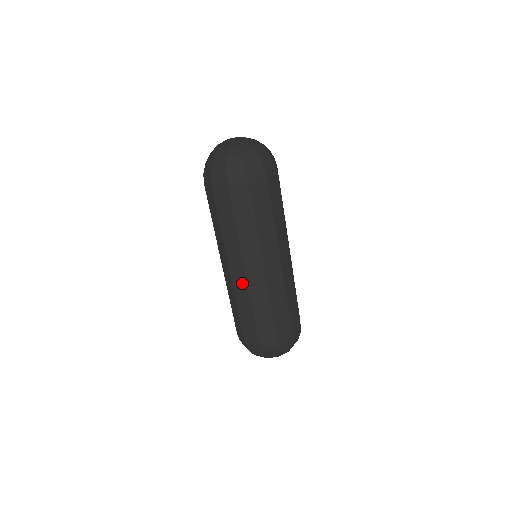
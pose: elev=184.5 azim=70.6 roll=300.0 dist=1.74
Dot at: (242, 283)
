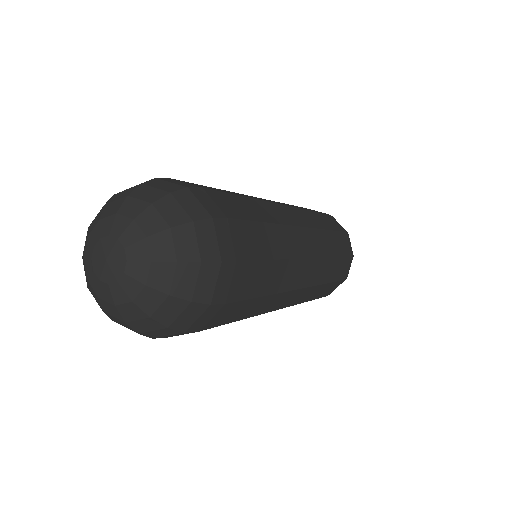
Dot at: occluded
